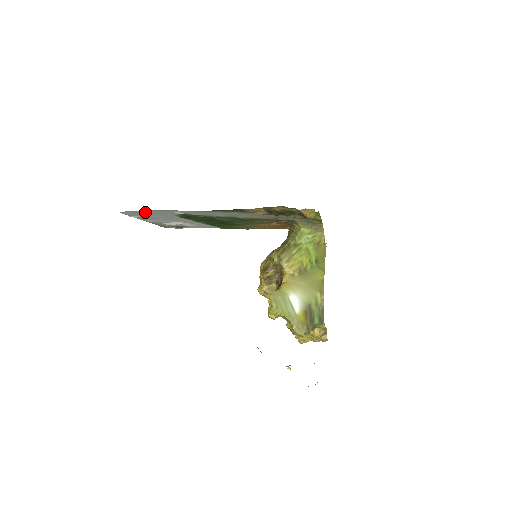
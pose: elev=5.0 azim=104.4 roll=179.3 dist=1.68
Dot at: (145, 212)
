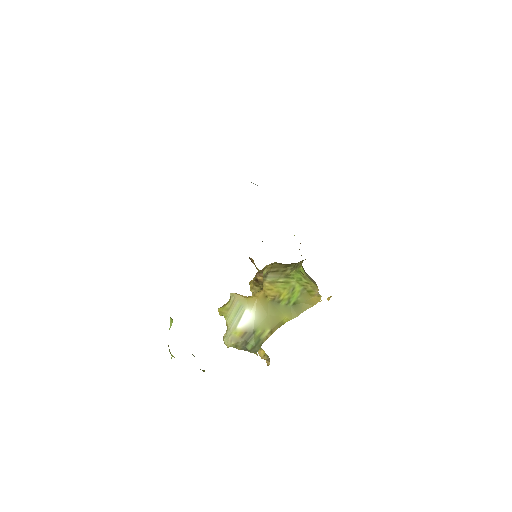
Dot at: occluded
